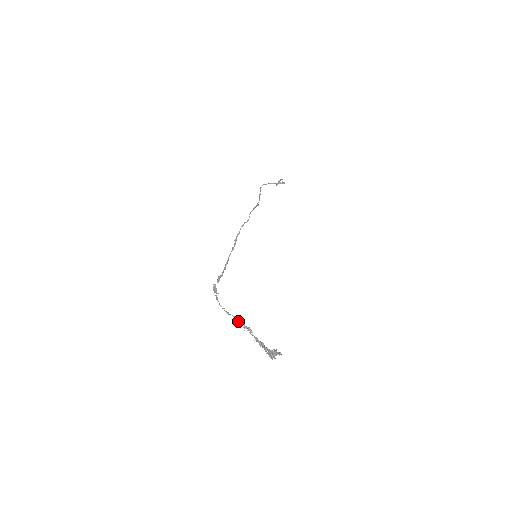
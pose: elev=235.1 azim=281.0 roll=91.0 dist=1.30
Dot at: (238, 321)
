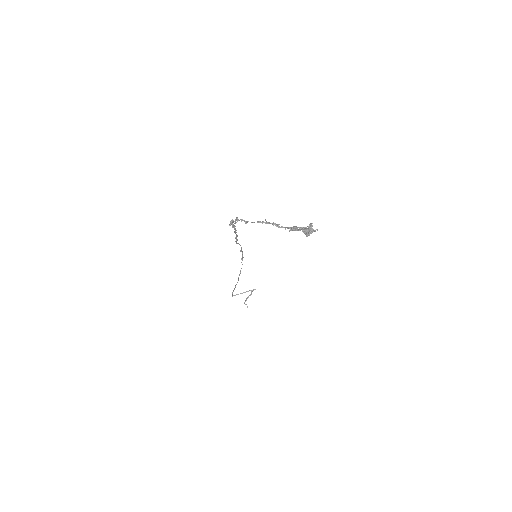
Dot at: (265, 220)
